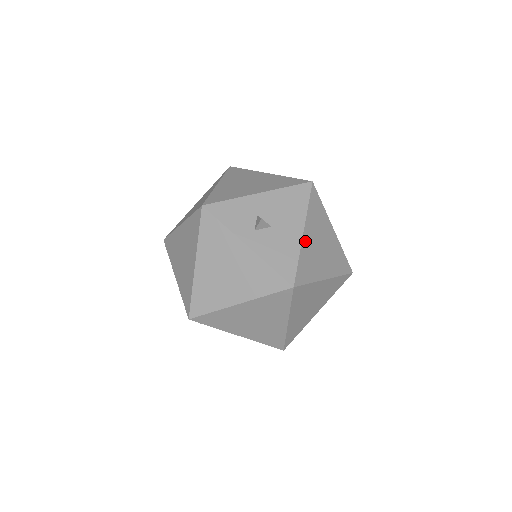
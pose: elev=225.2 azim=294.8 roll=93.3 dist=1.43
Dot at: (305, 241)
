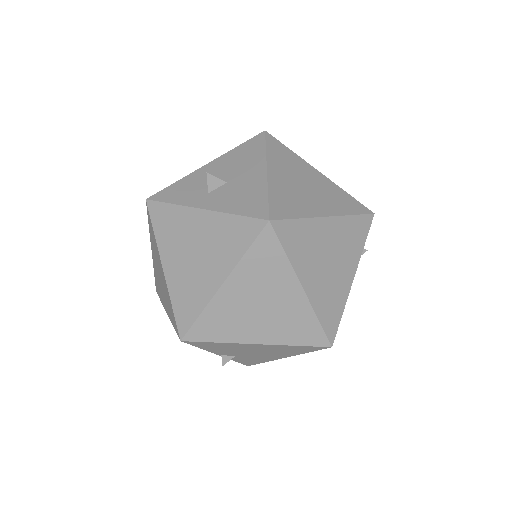
Dot at: (273, 179)
